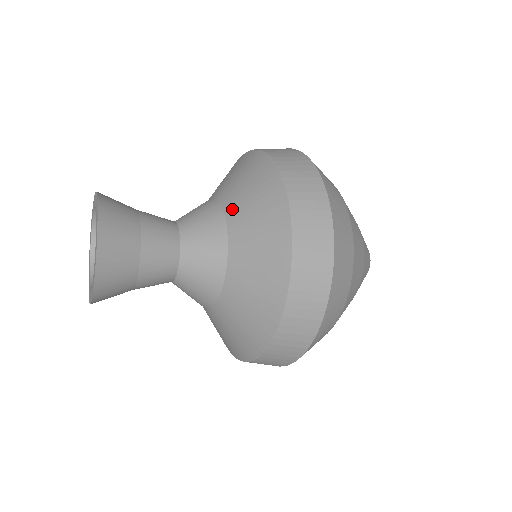
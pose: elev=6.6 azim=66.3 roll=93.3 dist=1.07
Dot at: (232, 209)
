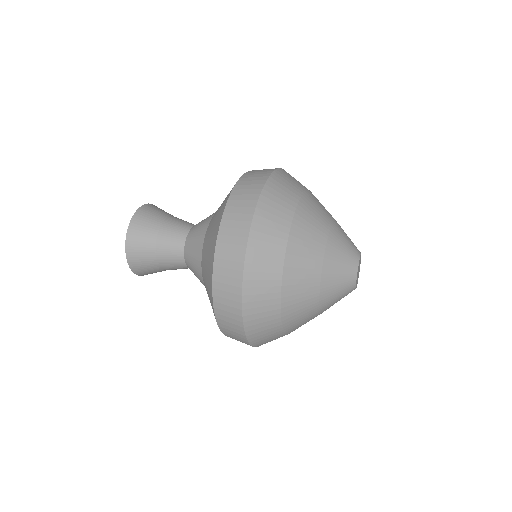
Dot at: (205, 243)
